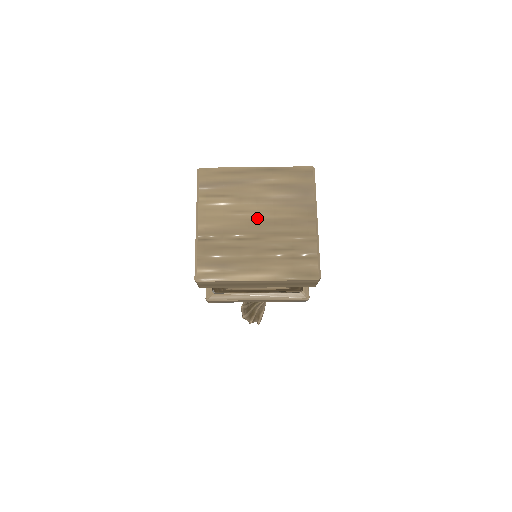
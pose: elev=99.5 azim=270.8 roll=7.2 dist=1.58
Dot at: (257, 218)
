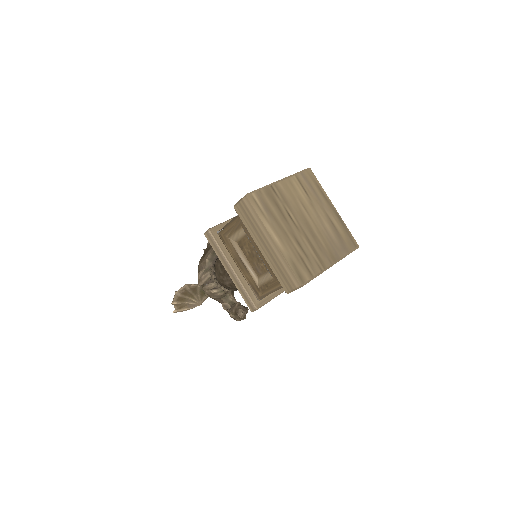
Dot at: (308, 222)
